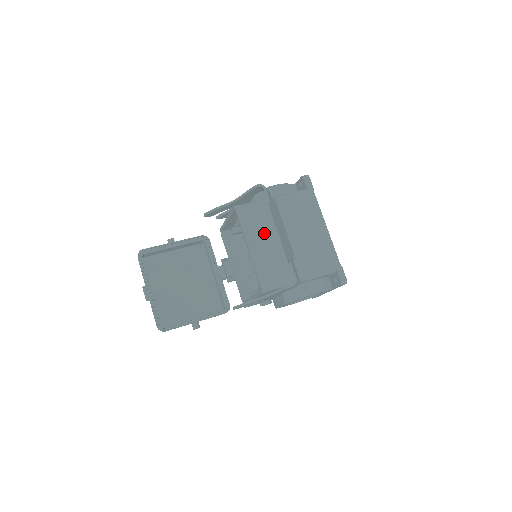
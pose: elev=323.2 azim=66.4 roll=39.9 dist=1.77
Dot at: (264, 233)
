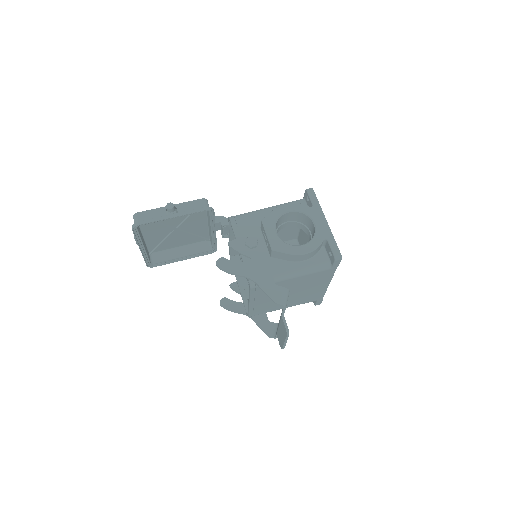
Dot at: occluded
